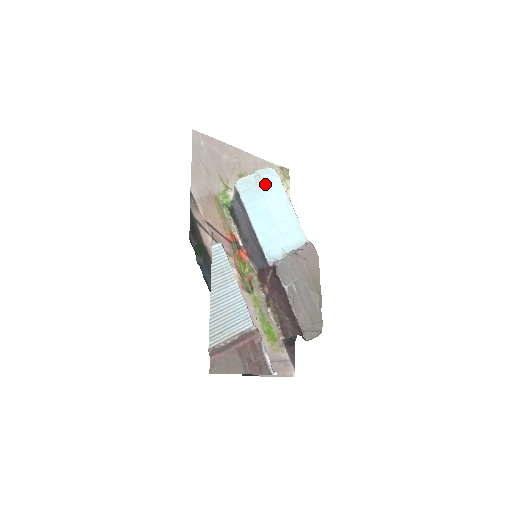
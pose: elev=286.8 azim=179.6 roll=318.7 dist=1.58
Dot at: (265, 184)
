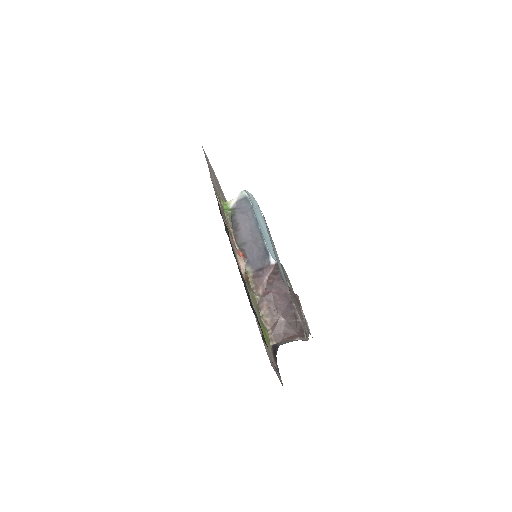
Dot at: (256, 206)
